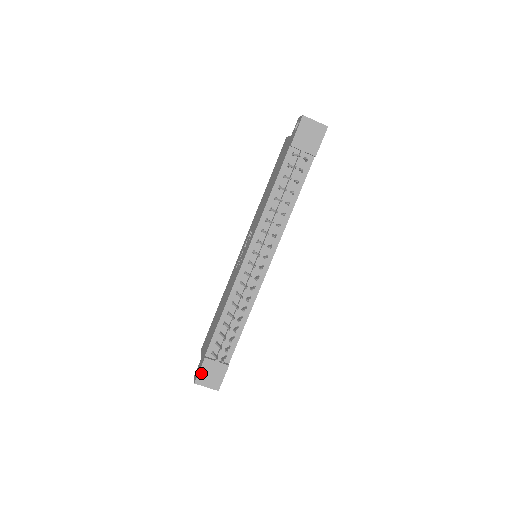
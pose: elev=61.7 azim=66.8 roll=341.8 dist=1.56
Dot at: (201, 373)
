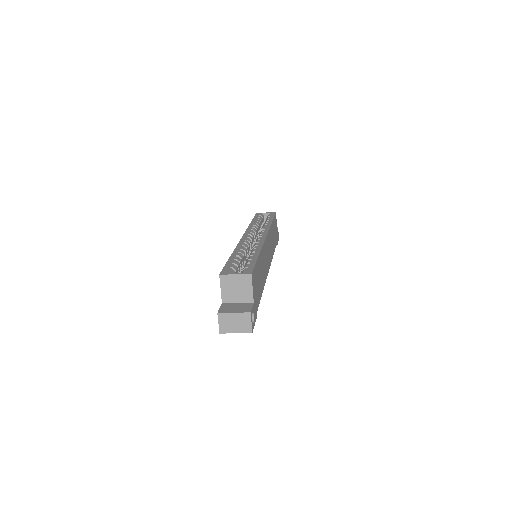
Dot at: occluded
